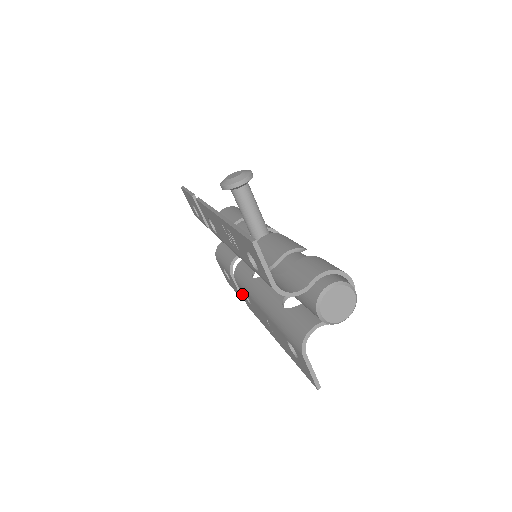
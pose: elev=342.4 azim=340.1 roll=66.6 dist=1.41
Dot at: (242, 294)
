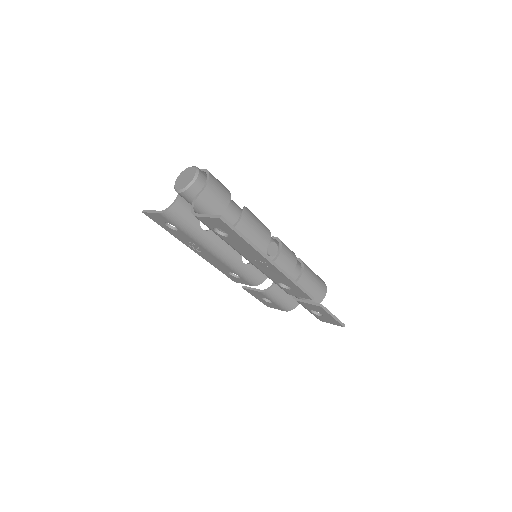
Dot at: (298, 296)
